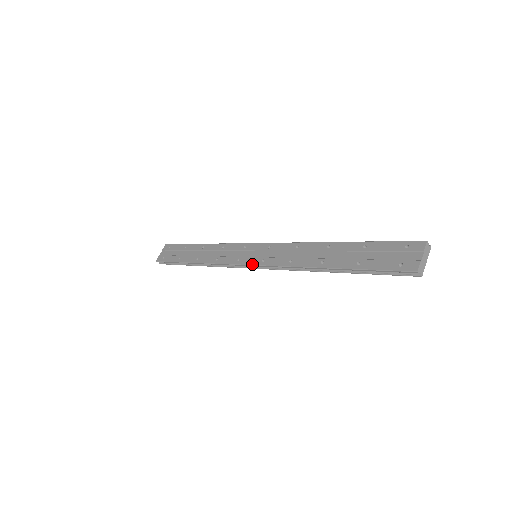
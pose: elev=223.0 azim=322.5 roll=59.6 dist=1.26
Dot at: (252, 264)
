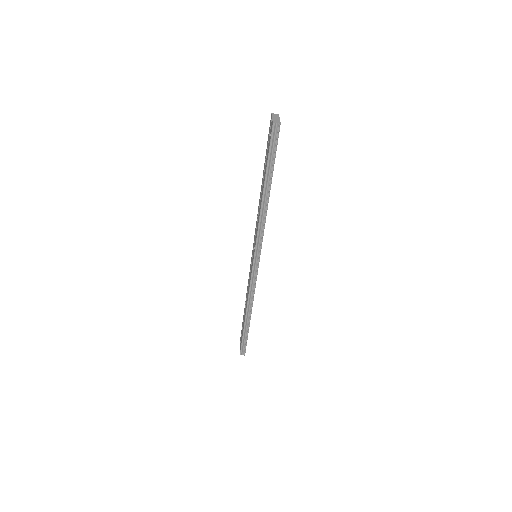
Dot at: (253, 258)
